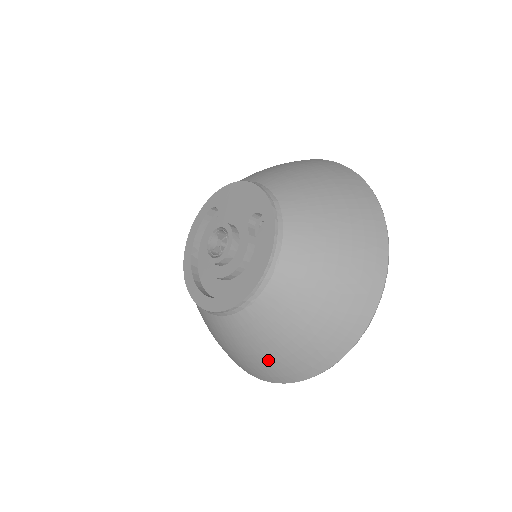
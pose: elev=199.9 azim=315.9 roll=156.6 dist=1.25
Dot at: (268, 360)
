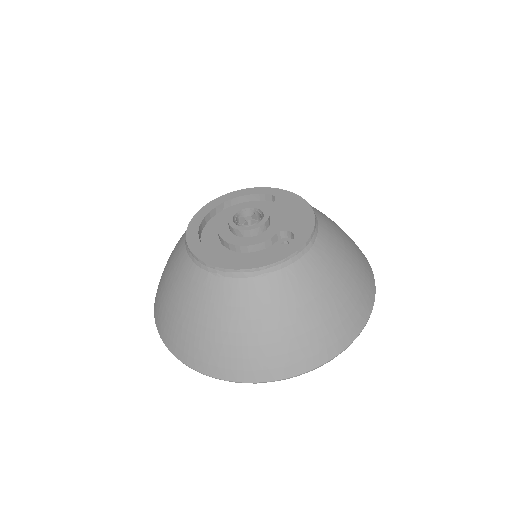
Dot at: (177, 319)
